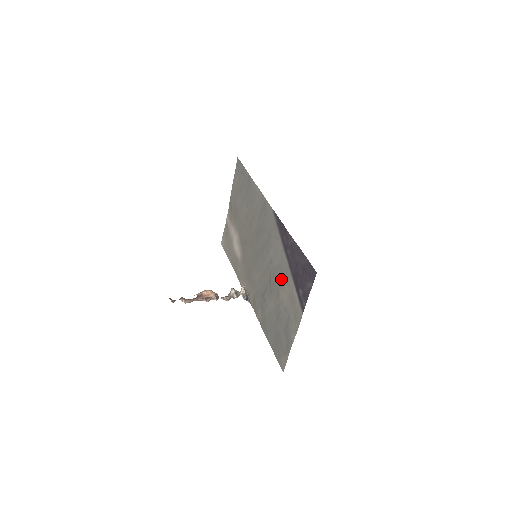
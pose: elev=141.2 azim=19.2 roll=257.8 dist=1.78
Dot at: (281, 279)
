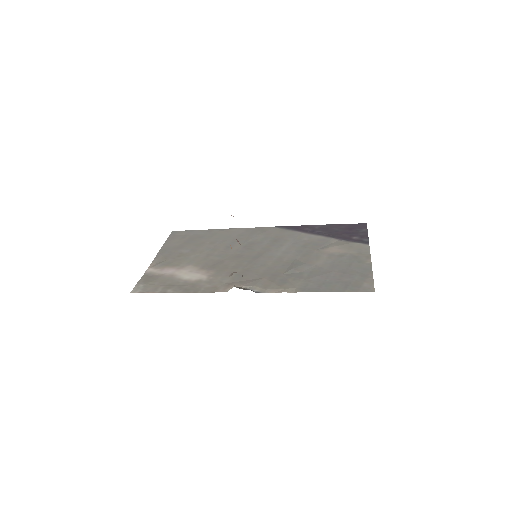
Dot at: (318, 246)
